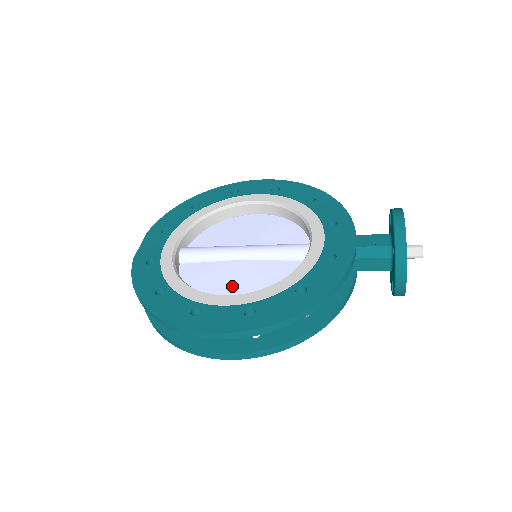
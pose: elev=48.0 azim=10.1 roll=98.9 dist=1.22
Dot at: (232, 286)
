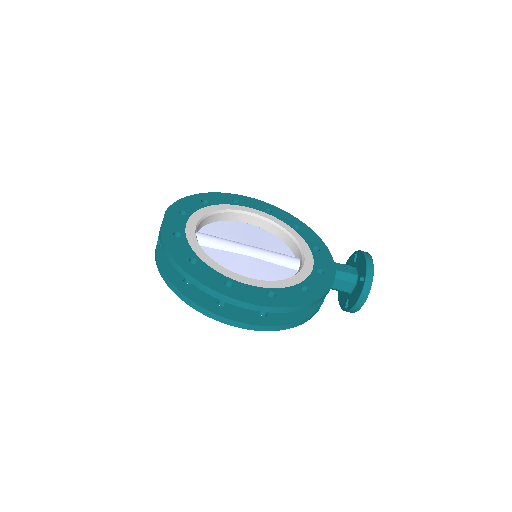
Dot at: (244, 273)
